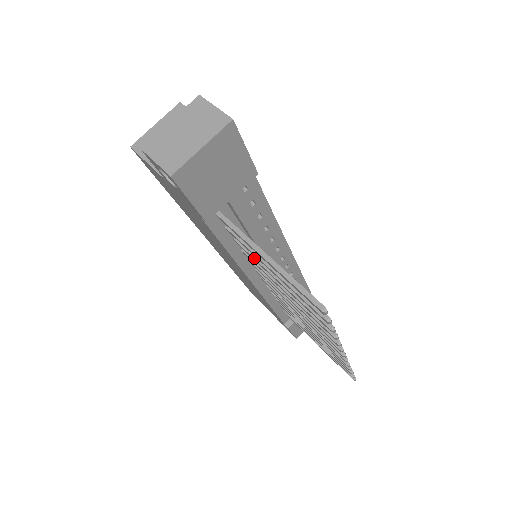
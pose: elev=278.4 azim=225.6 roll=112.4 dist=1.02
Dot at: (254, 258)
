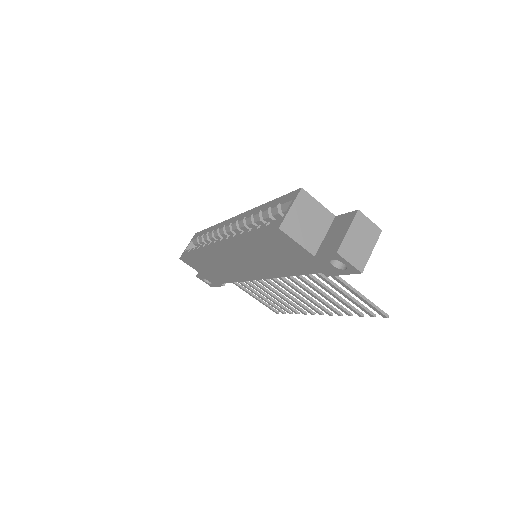
Dot at: (316, 281)
